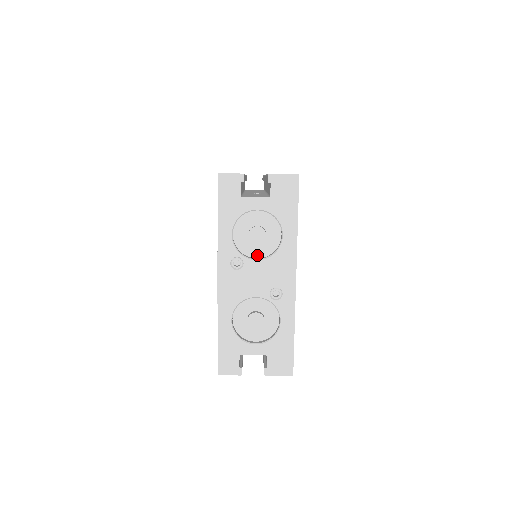
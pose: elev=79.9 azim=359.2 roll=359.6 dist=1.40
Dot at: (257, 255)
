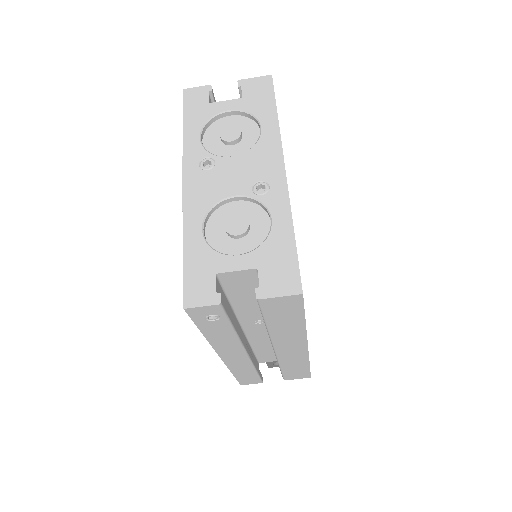
Dot at: (233, 157)
